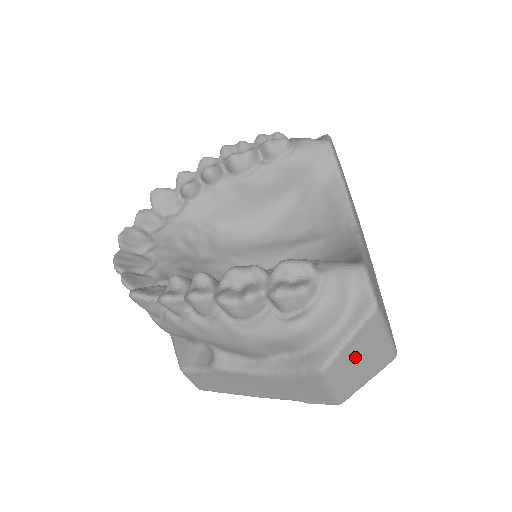
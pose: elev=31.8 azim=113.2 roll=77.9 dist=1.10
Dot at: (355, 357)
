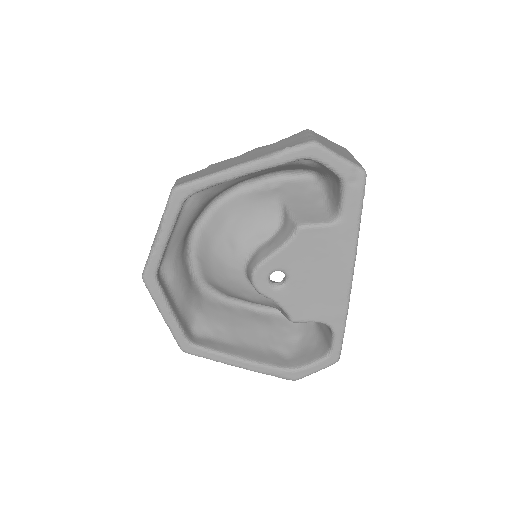
Dot at: (331, 144)
